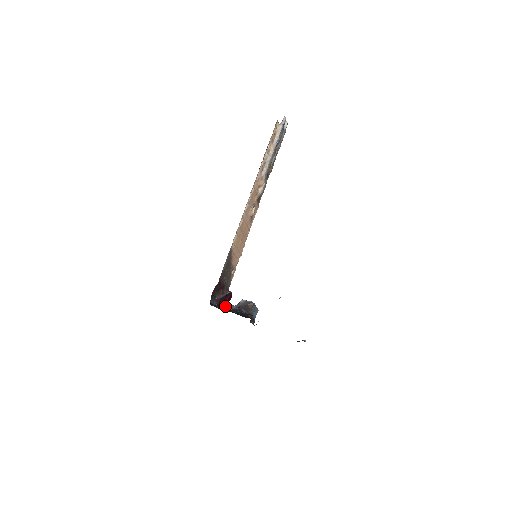
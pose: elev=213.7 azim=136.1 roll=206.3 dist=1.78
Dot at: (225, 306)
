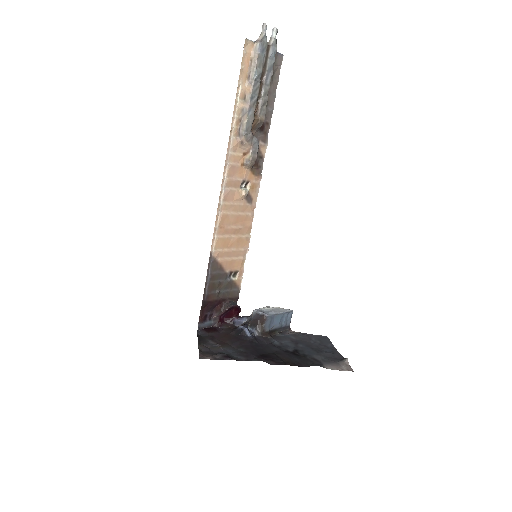
Dot at: (232, 321)
